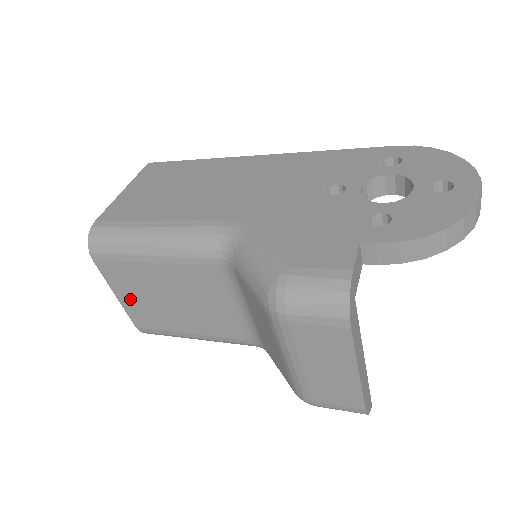
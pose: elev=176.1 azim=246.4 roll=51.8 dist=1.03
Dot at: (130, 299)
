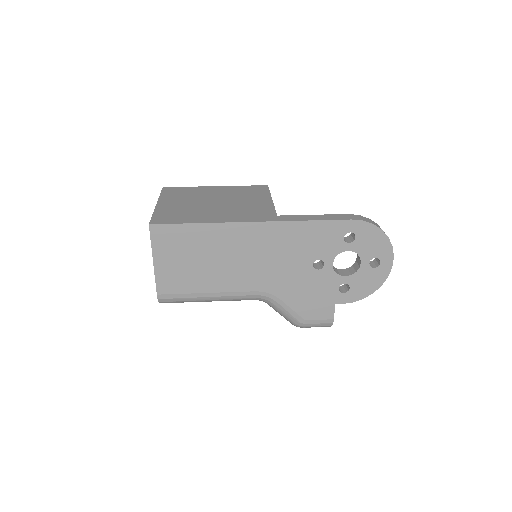
Dot at: occluded
